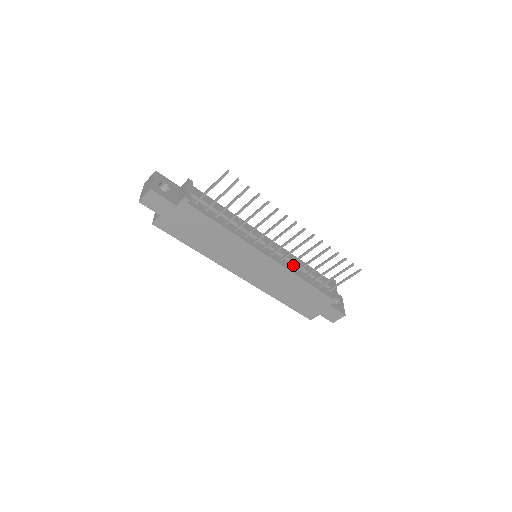
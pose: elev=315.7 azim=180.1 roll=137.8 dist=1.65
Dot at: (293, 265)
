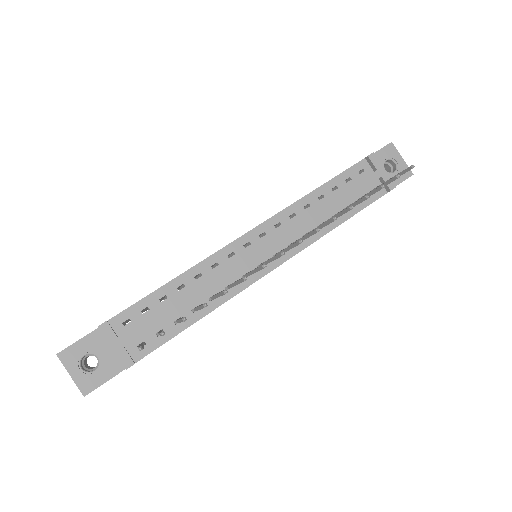
Dot at: (309, 223)
